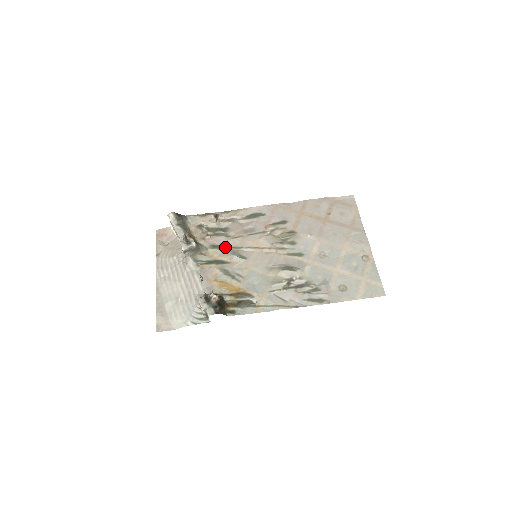
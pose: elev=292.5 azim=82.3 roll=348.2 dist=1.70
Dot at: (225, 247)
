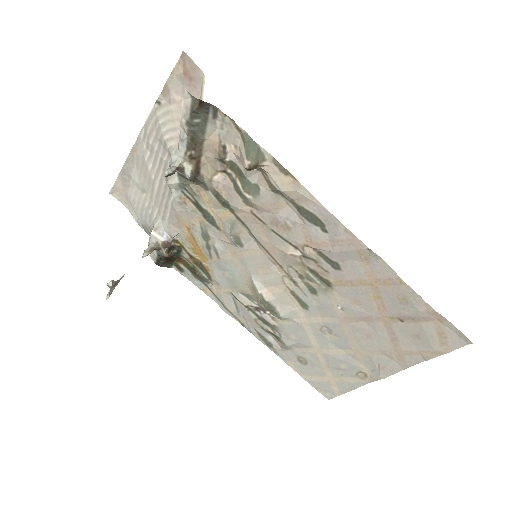
Dot at: (232, 209)
